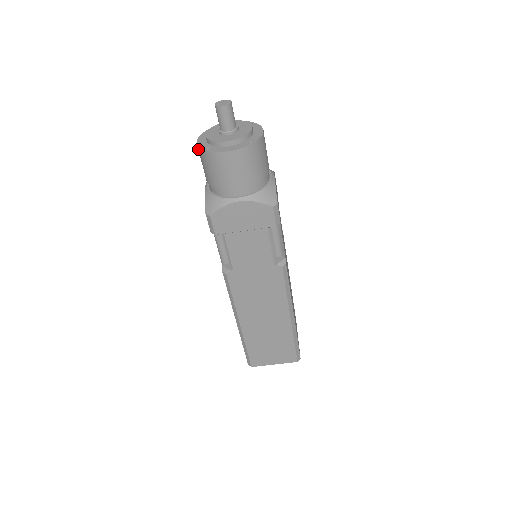
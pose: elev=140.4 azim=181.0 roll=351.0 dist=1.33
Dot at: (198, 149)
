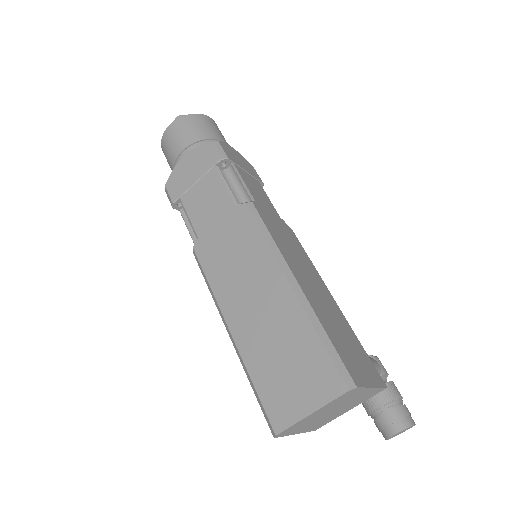
Dot at: occluded
